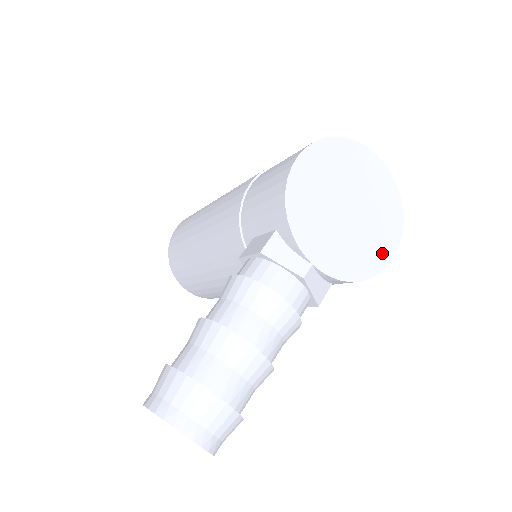
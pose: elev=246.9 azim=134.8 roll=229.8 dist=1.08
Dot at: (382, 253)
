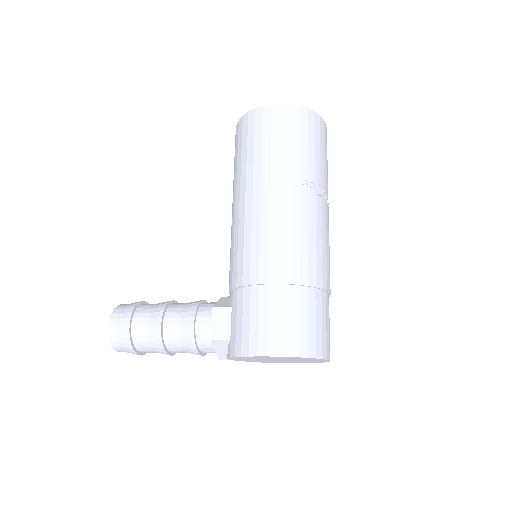
Dot at: occluded
